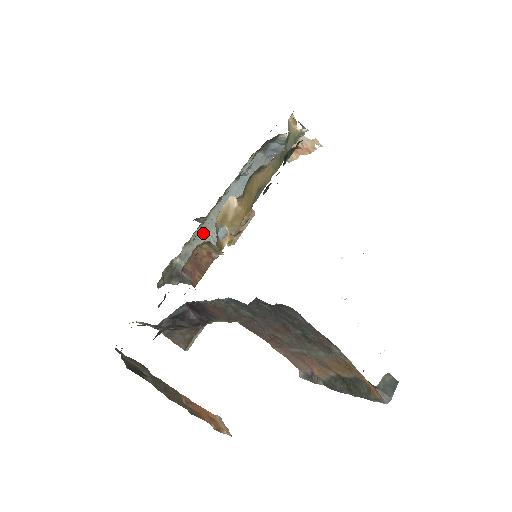
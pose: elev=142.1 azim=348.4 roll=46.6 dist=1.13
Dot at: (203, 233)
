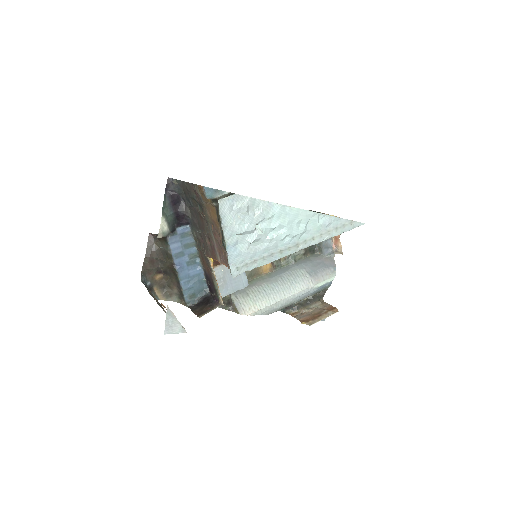
Dot at: (254, 283)
